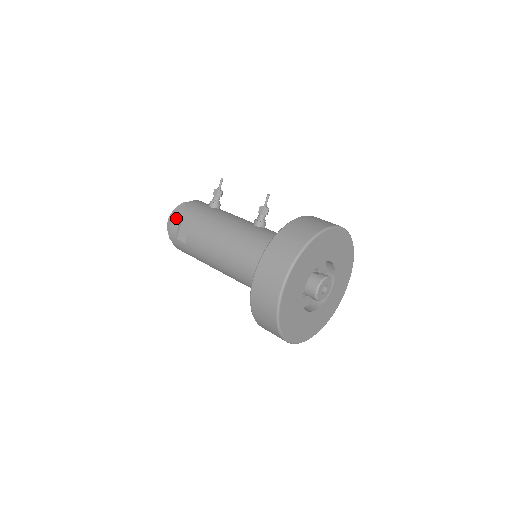
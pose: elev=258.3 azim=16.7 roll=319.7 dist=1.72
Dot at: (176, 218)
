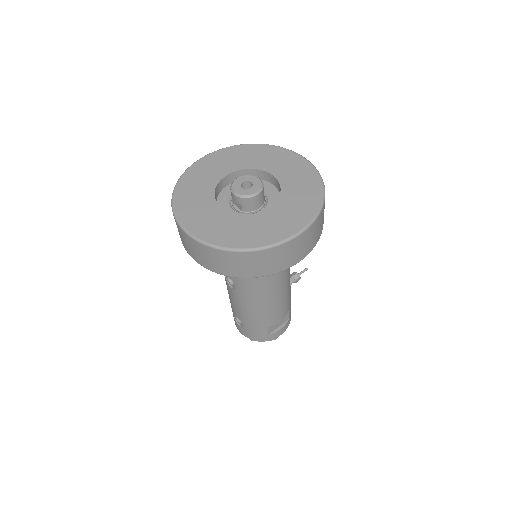
Dot at: occluded
